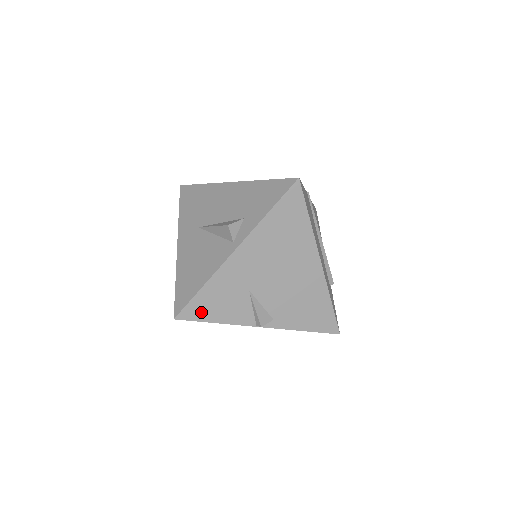
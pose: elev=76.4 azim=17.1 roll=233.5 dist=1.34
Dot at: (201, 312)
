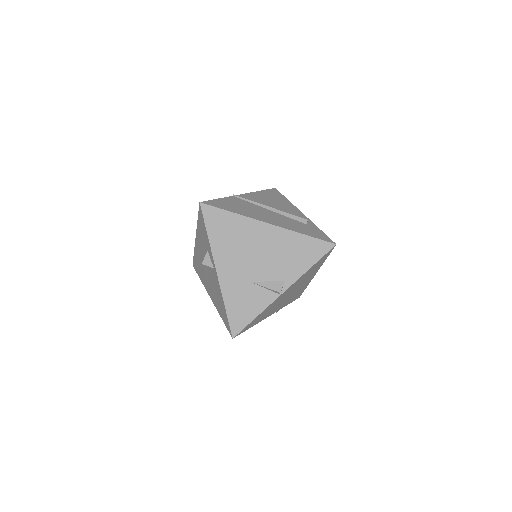
Dot at: (241, 320)
